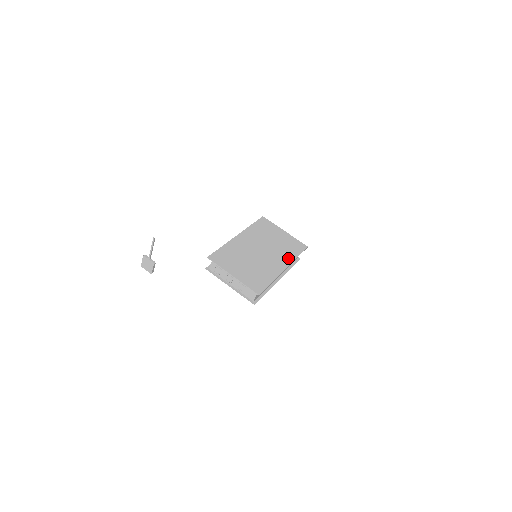
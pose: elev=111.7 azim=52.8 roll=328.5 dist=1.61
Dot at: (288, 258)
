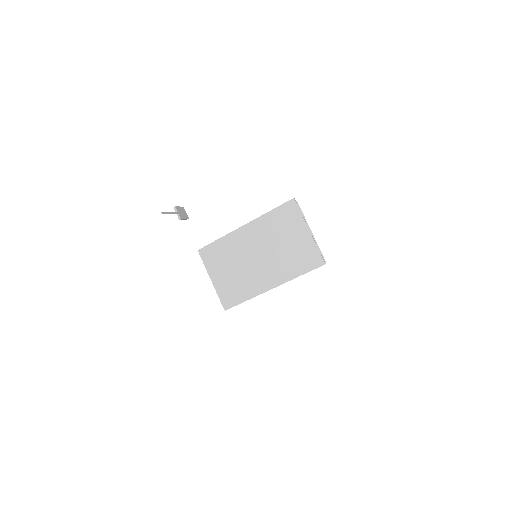
Dot at: (285, 275)
